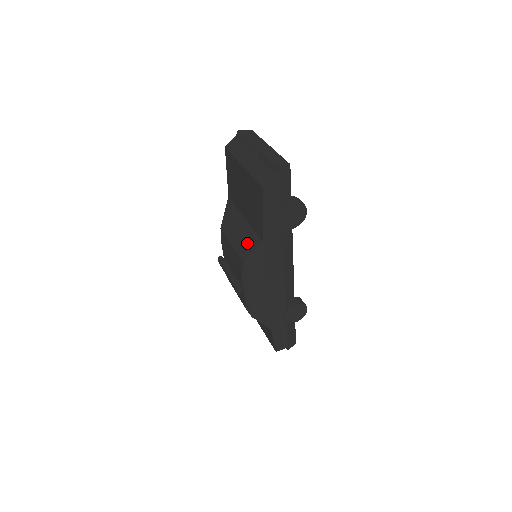
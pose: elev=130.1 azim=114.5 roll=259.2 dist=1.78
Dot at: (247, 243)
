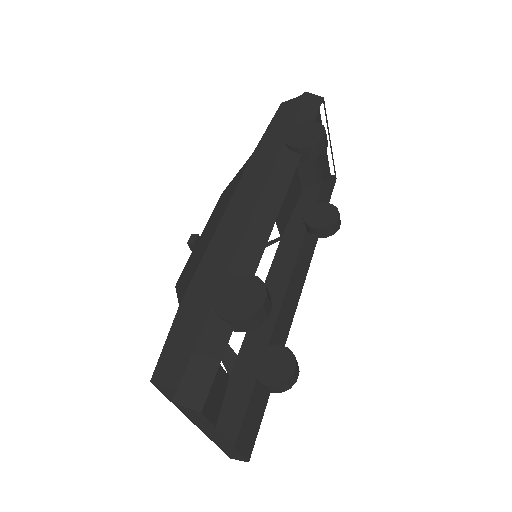
Dot at: occluded
